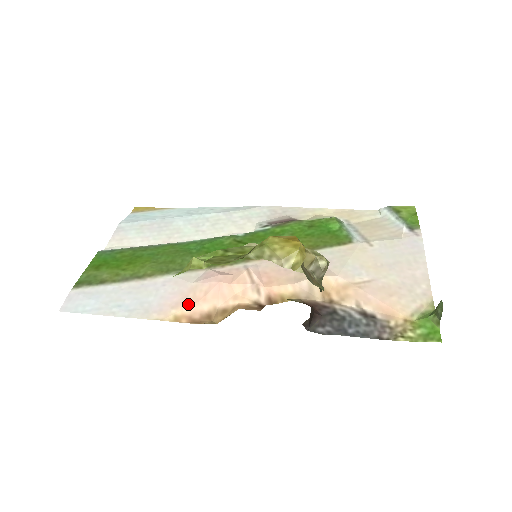
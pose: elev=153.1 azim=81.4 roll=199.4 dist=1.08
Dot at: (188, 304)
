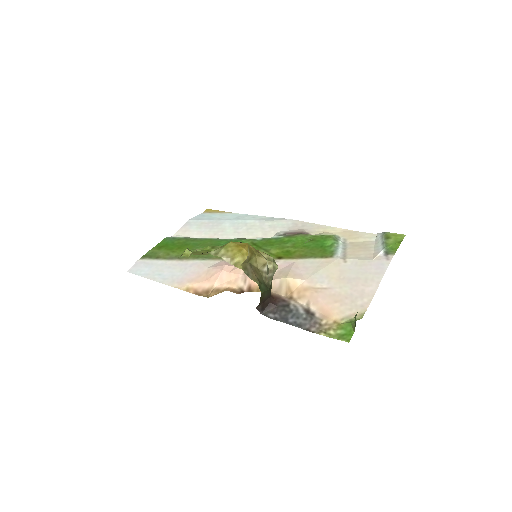
Dot at: (198, 281)
